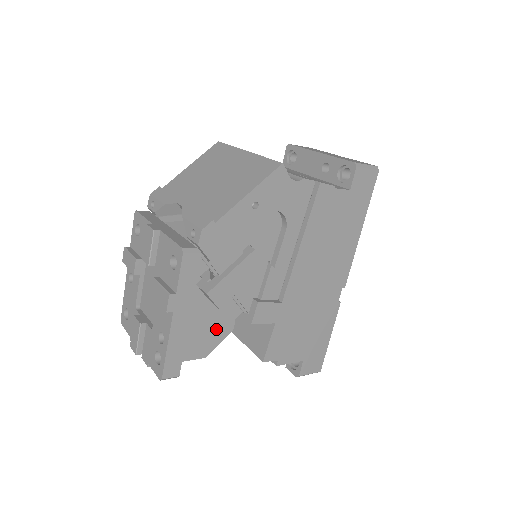
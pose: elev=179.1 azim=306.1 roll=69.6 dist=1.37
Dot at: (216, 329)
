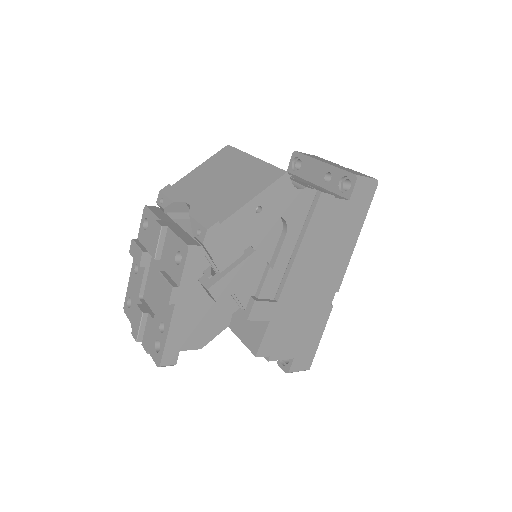
Dot at: (213, 323)
